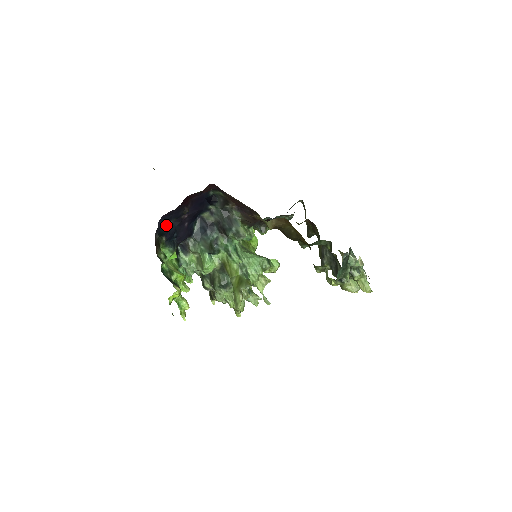
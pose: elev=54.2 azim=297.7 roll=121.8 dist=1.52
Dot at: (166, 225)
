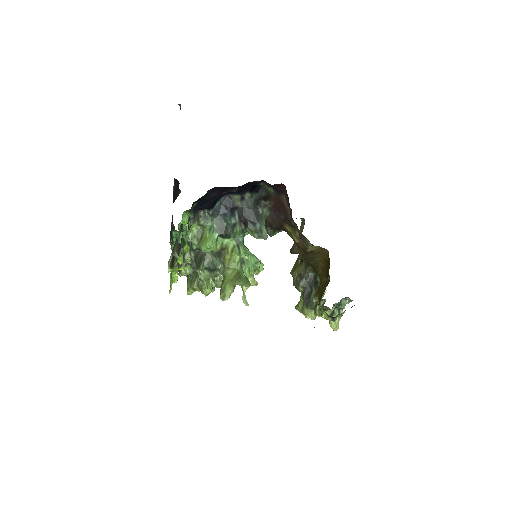
Dot at: (209, 194)
